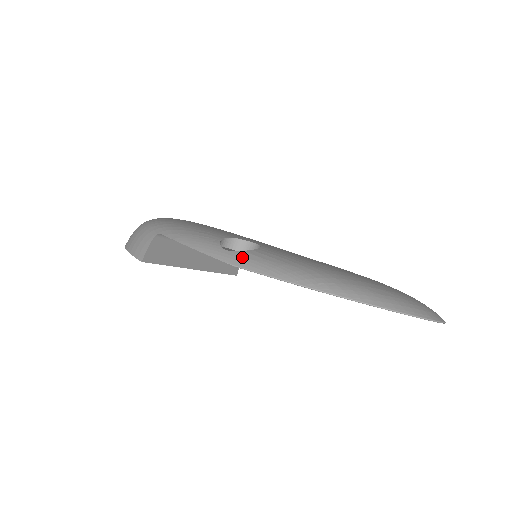
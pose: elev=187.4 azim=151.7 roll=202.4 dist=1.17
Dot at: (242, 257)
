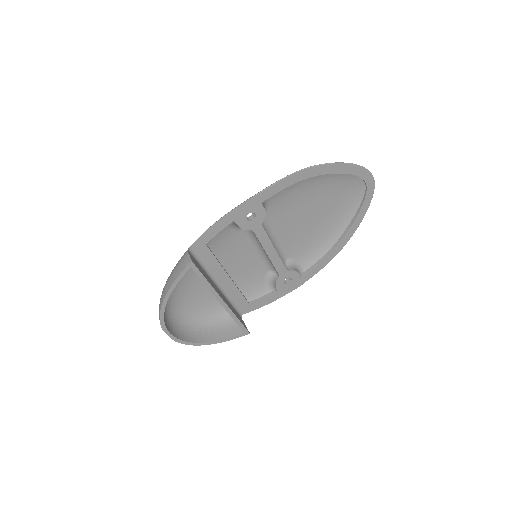
Dot at: occluded
